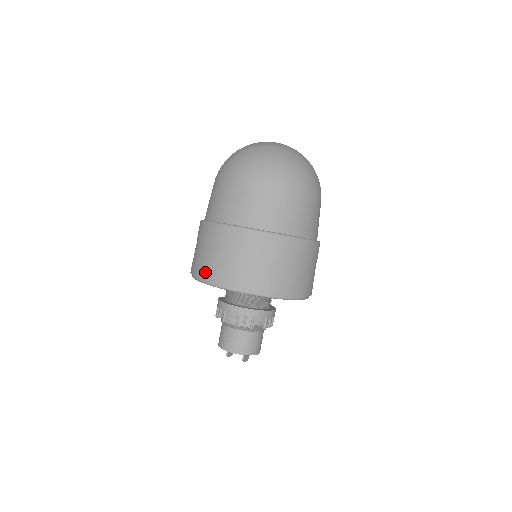
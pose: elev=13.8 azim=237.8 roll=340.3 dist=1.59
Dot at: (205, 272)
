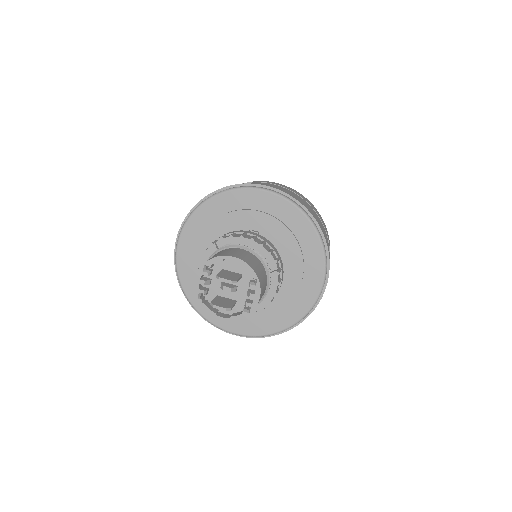
Dot at: occluded
